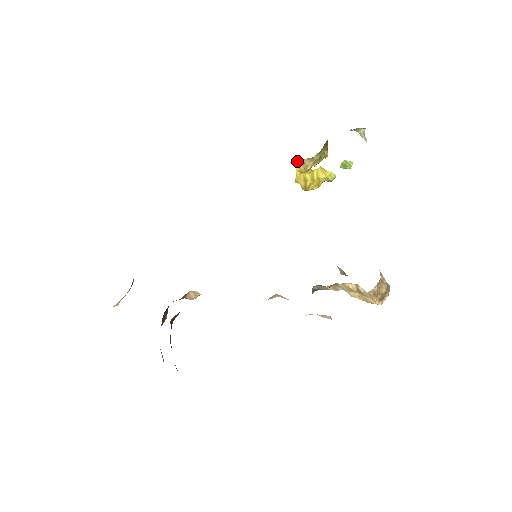
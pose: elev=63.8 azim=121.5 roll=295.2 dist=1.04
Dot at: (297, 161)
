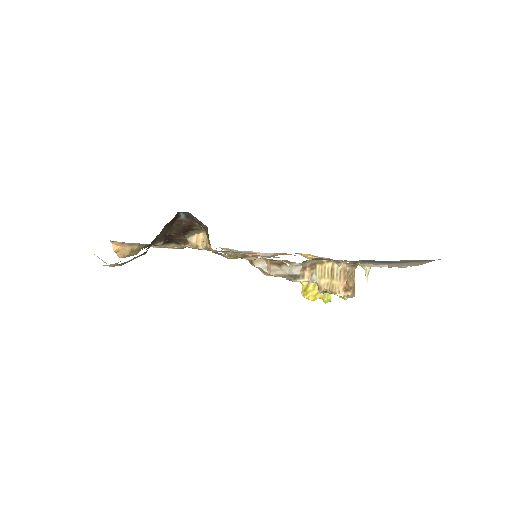
Dot at: occluded
